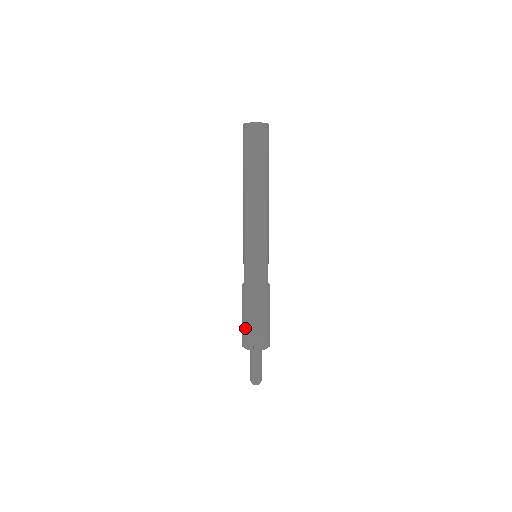
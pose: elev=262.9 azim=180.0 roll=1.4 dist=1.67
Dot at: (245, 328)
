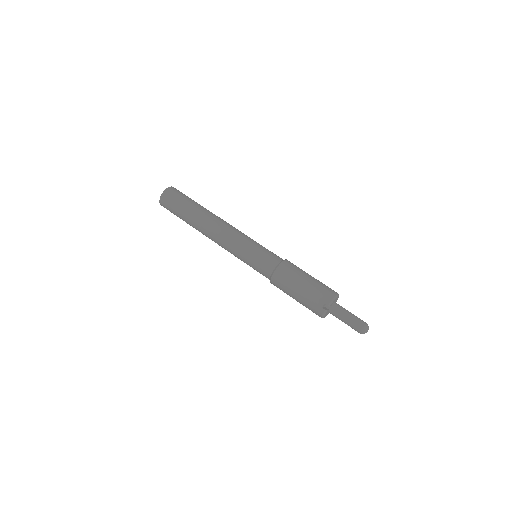
Dot at: (304, 304)
